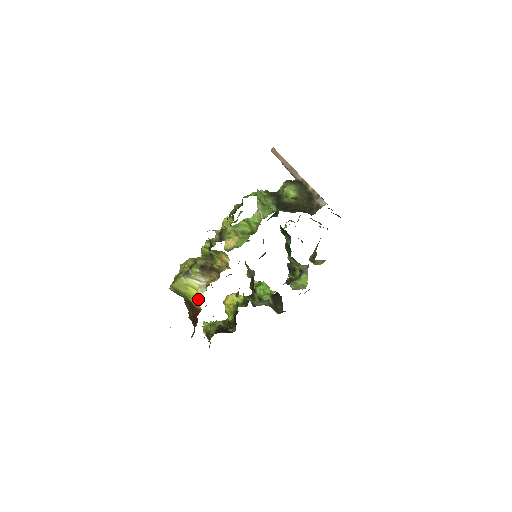
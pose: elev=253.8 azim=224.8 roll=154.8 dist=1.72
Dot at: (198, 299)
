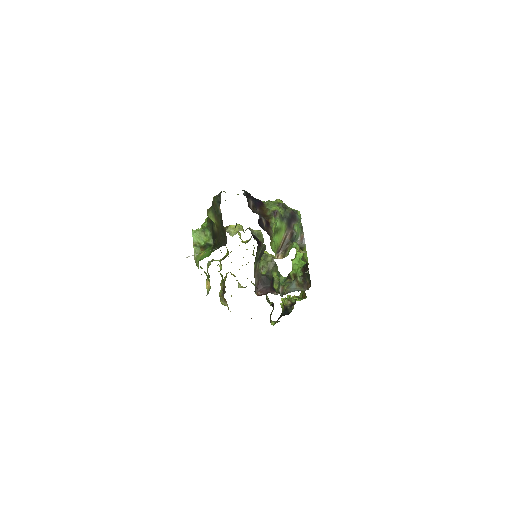
Dot at: occluded
